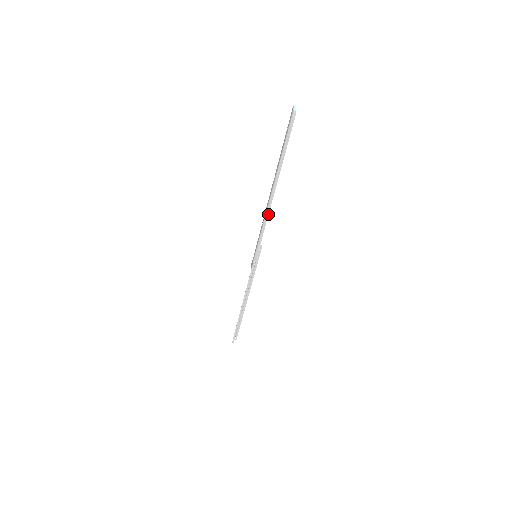
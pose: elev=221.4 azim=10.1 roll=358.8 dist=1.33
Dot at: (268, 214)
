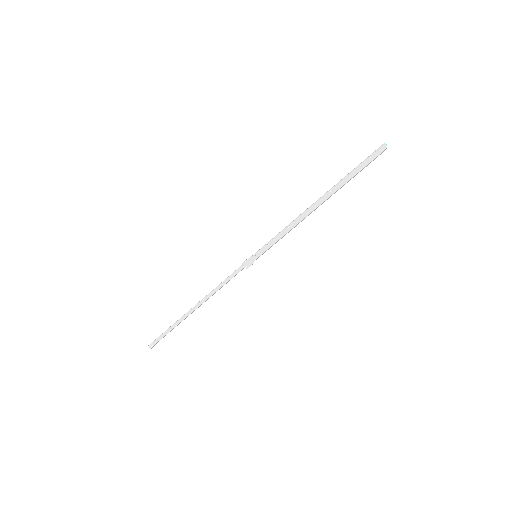
Dot at: occluded
